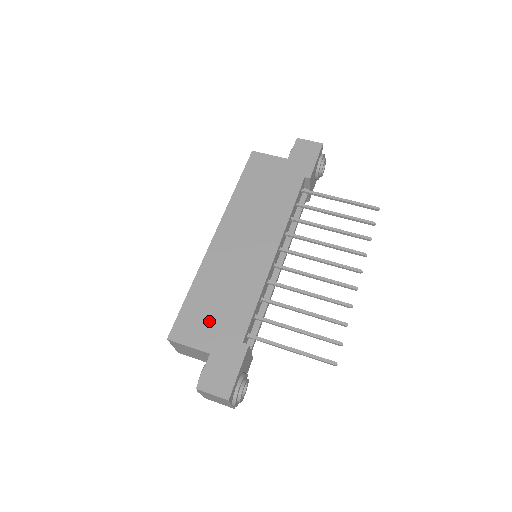
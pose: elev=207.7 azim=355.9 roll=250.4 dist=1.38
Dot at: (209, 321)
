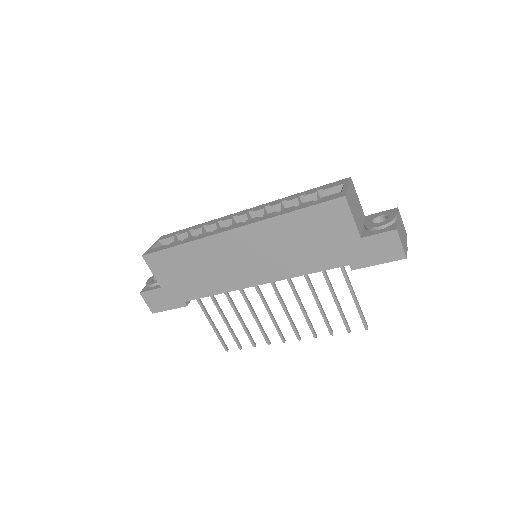
Dot at: (175, 274)
